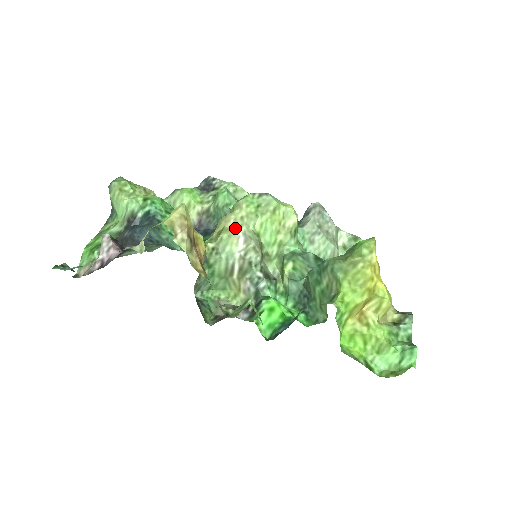
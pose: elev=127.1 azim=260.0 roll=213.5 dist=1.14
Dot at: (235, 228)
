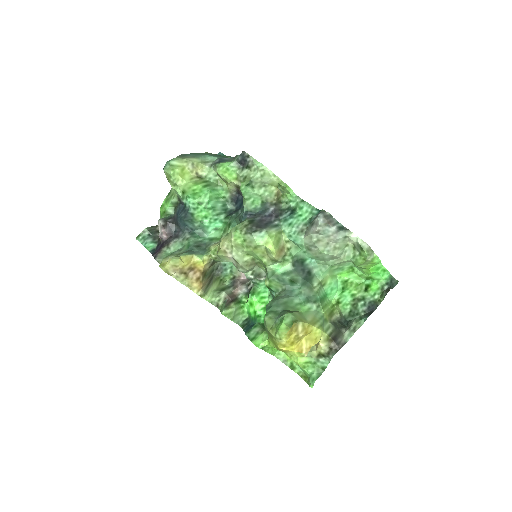
Dot at: (227, 252)
